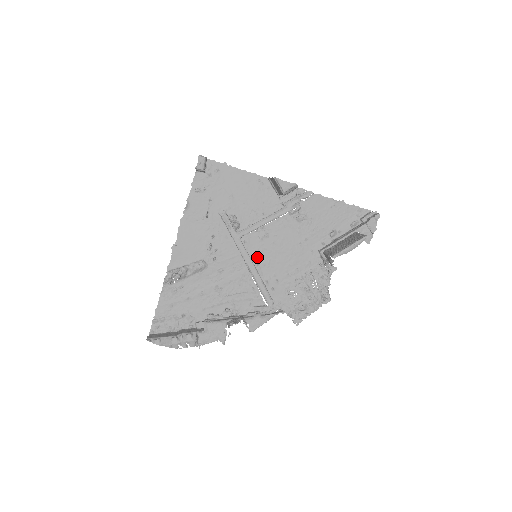
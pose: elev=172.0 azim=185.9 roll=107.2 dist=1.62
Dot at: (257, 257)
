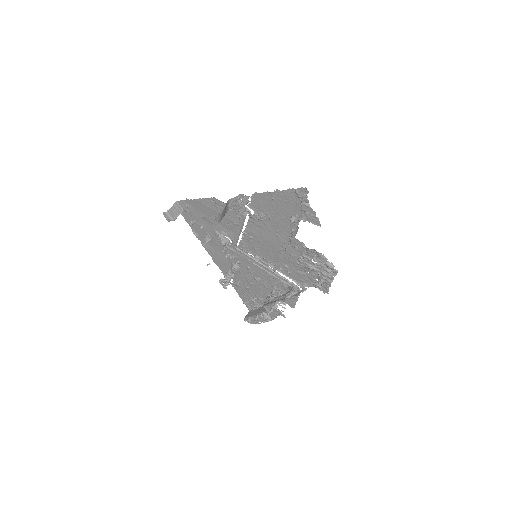
Dot at: (260, 254)
